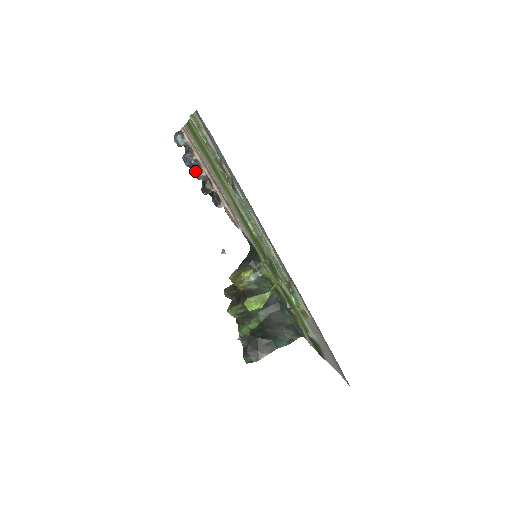
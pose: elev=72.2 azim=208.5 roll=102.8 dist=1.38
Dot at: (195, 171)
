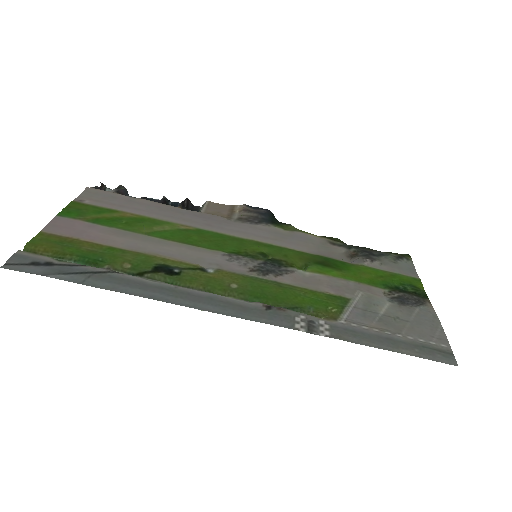
Dot at: occluded
